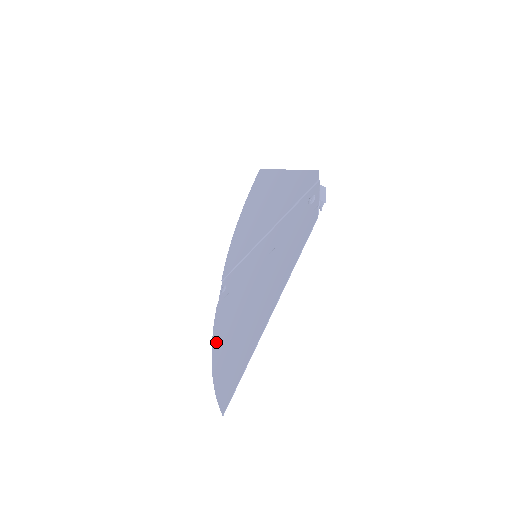
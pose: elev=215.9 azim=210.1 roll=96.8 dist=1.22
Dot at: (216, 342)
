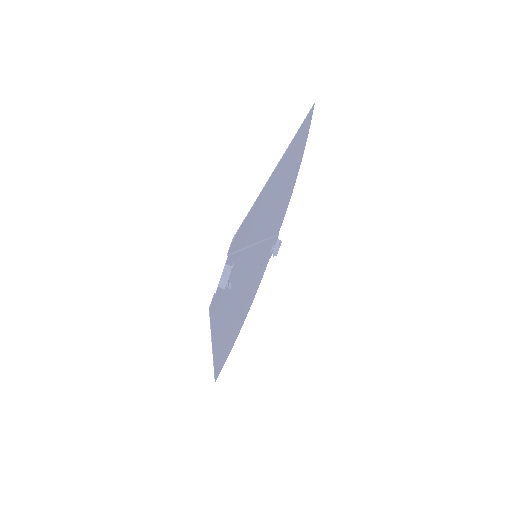
Dot at: (249, 304)
